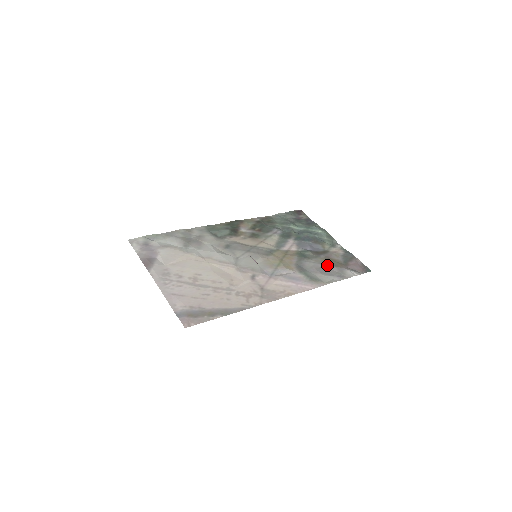
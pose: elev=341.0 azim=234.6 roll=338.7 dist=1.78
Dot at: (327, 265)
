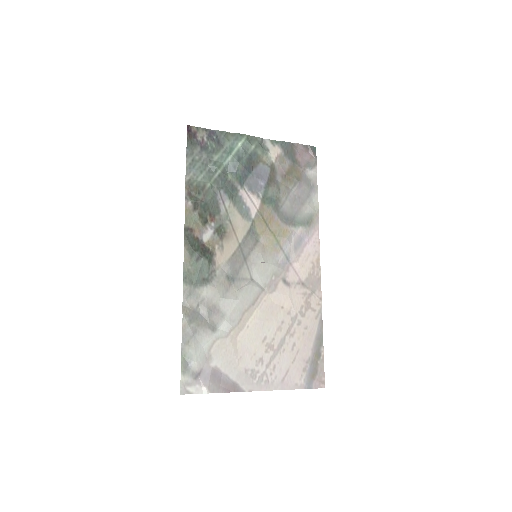
Dot at: (294, 187)
